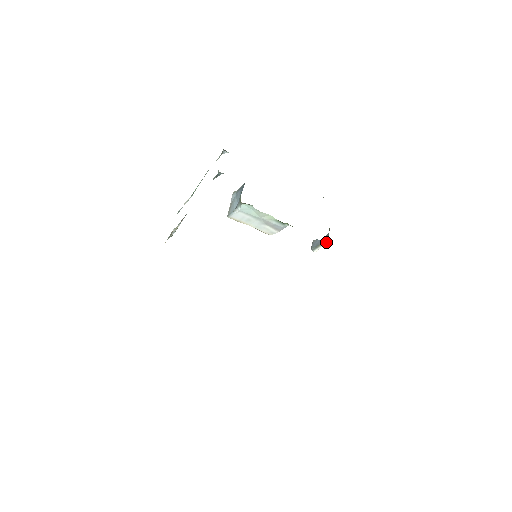
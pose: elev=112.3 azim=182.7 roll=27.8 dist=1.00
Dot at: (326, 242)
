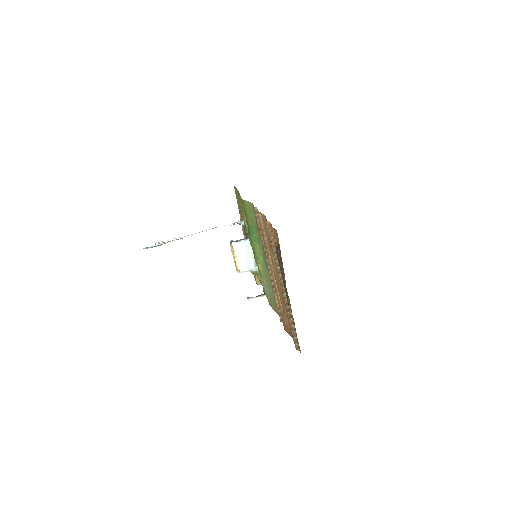
Dot at: (262, 296)
